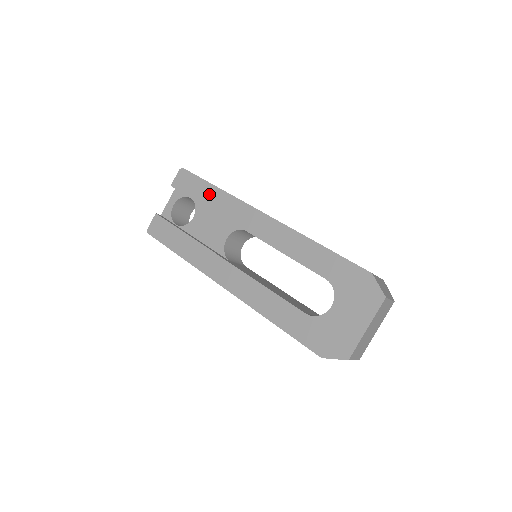
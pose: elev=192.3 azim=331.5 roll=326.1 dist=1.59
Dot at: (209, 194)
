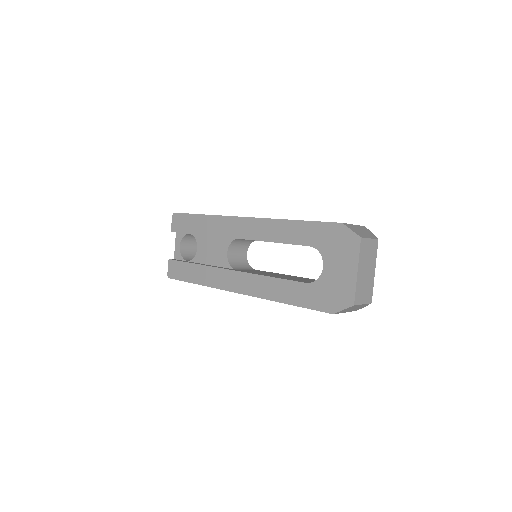
Dot at: (200, 223)
